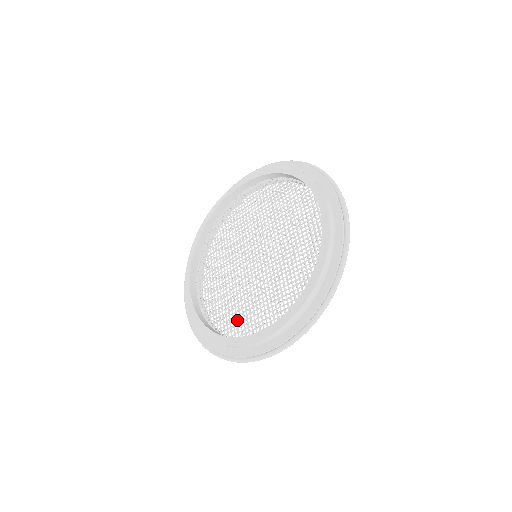
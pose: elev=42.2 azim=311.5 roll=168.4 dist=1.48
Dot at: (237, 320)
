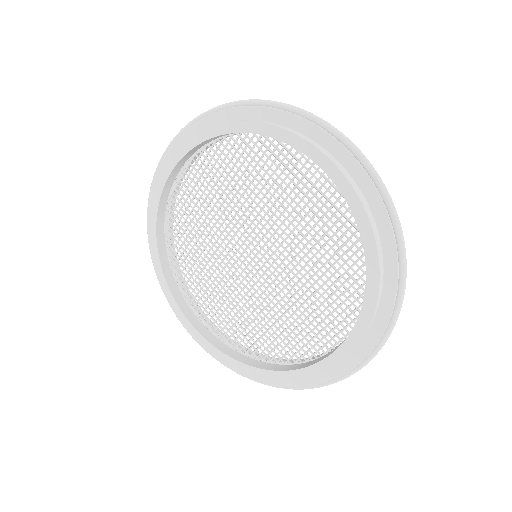
Dot at: (283, 341)
